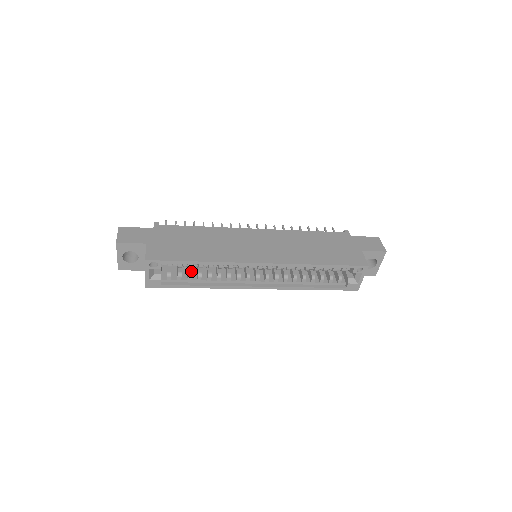
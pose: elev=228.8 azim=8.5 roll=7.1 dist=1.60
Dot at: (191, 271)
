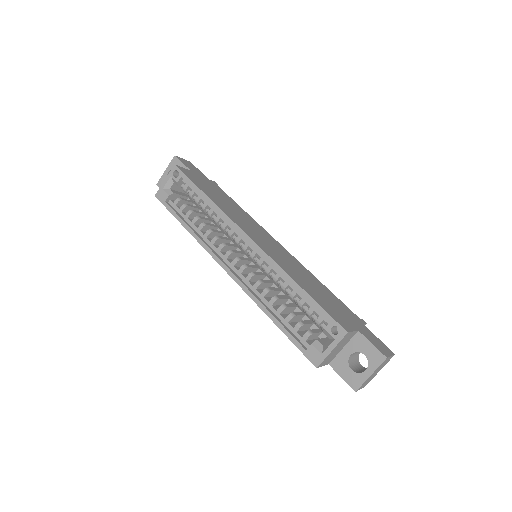
Dot at: (195, 212)
